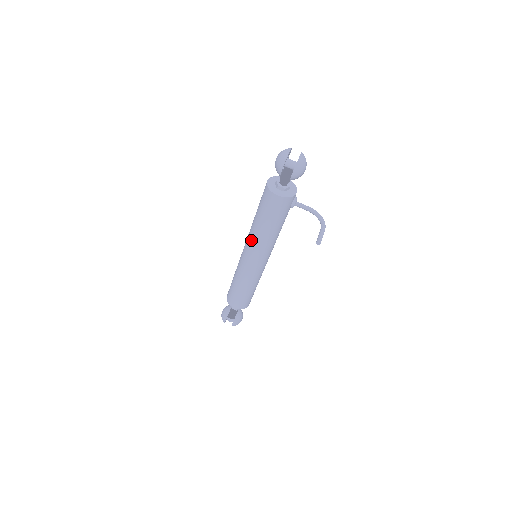
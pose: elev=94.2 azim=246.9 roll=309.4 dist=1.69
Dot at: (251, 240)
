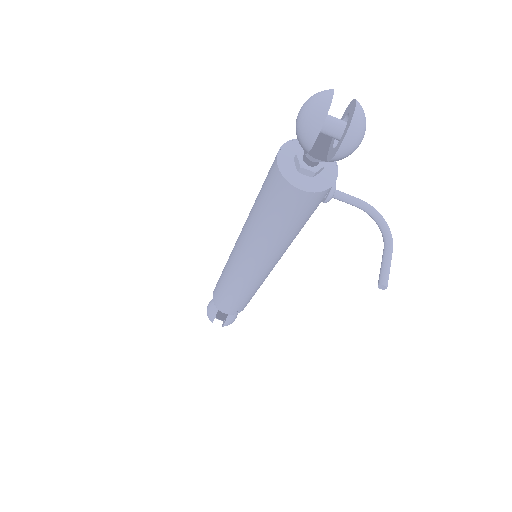
Dot at: (247, 244)
